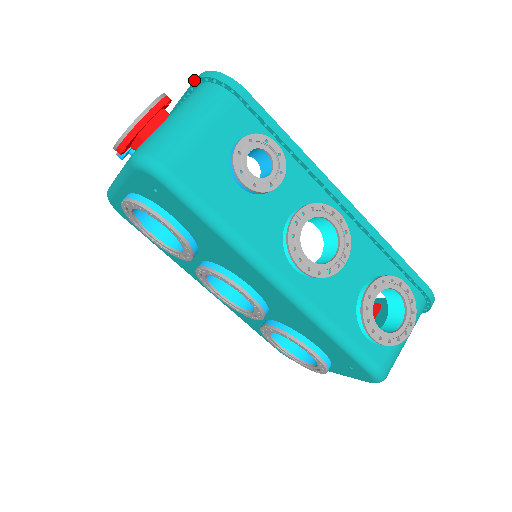
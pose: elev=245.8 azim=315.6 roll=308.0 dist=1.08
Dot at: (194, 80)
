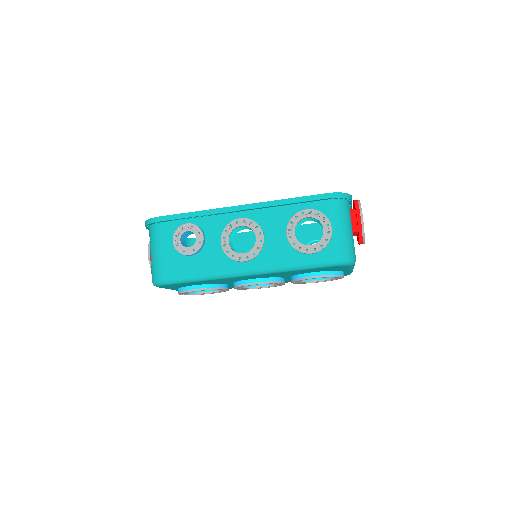
Dot at: occluded
